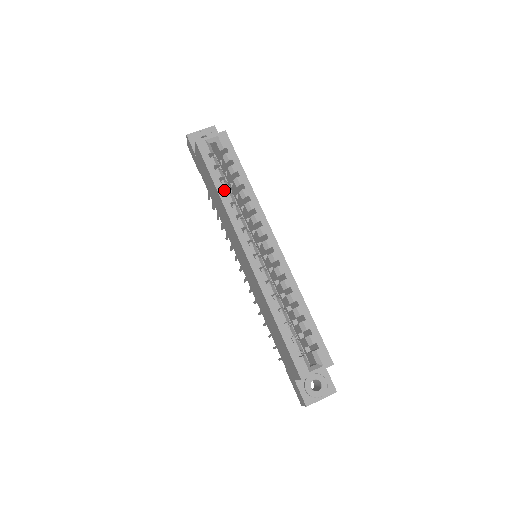
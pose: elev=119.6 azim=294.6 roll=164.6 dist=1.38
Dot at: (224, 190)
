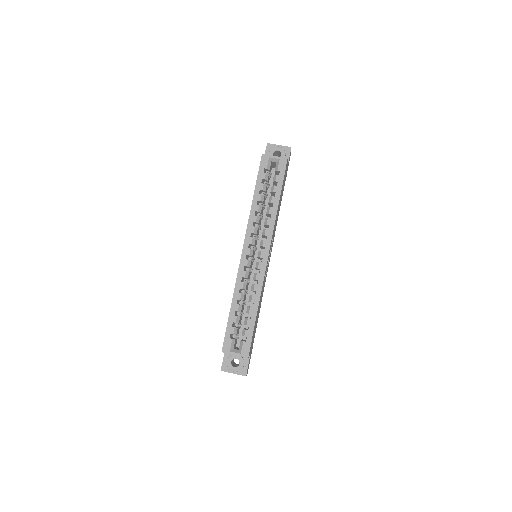
Dot at: (258, 200)
